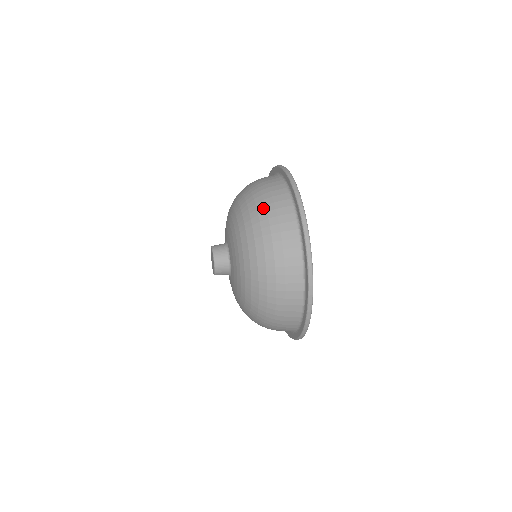
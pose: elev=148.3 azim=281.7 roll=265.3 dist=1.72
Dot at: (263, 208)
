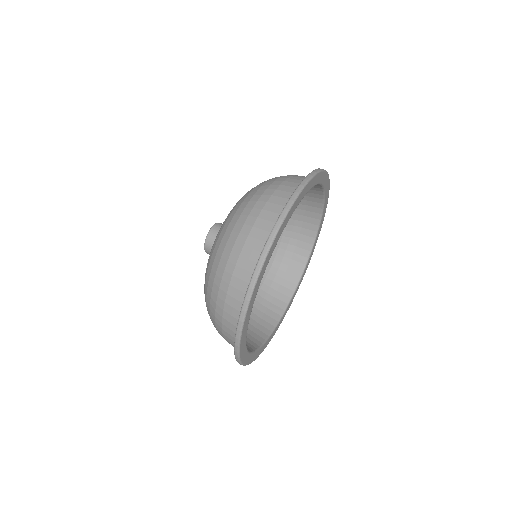
Dot at: (213, 310)
